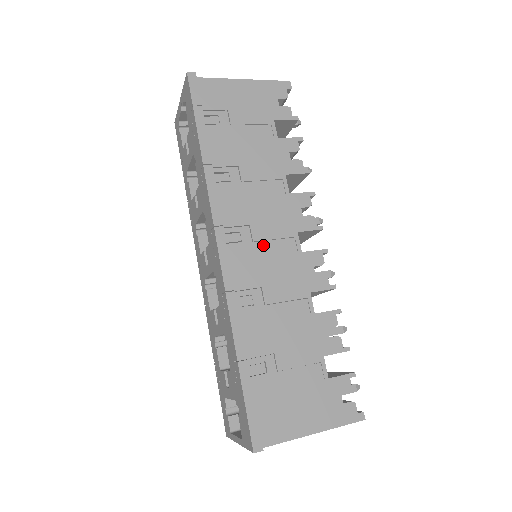
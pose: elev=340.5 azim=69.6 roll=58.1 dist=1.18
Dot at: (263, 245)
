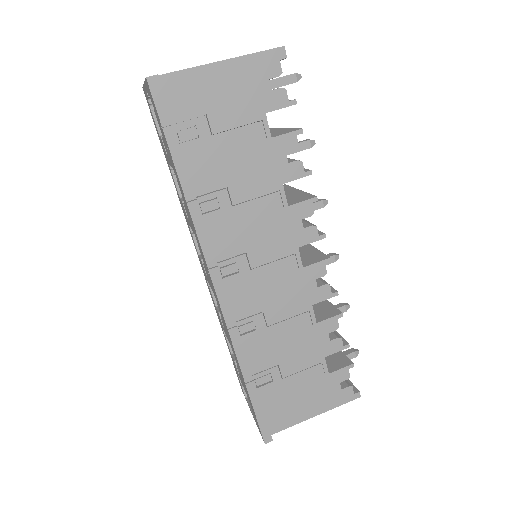
Dot at: (262, 270)
